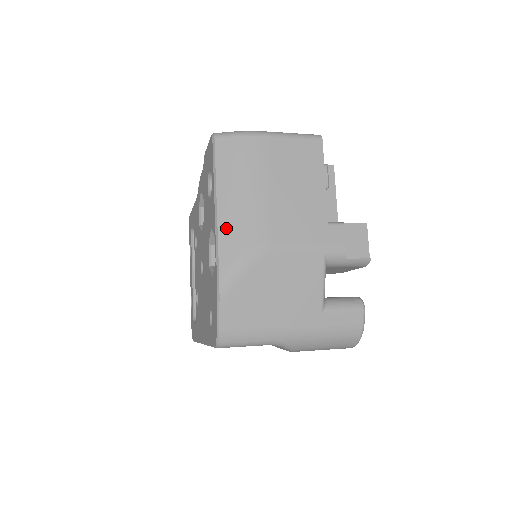
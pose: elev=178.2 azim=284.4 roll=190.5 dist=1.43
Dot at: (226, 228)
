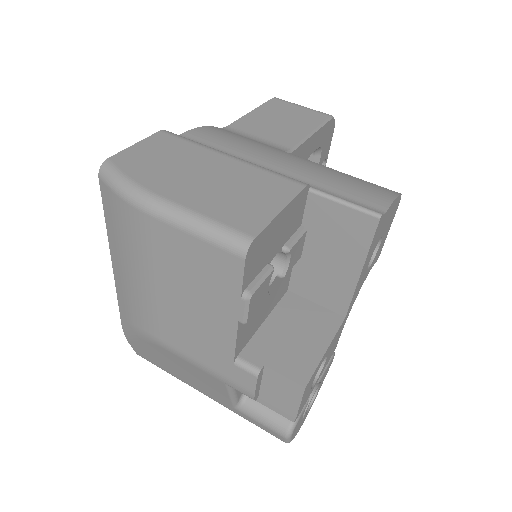
Dot at: (120, 291)
